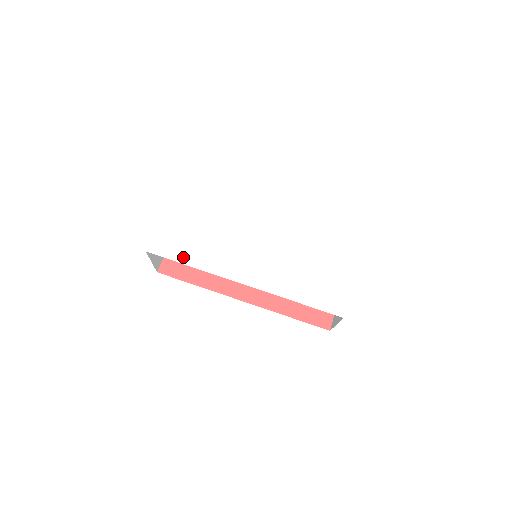
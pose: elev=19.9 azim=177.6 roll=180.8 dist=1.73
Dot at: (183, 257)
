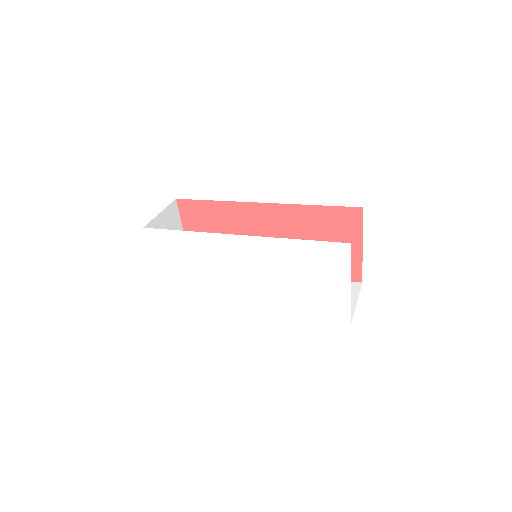
Dot at: (192, 297)
